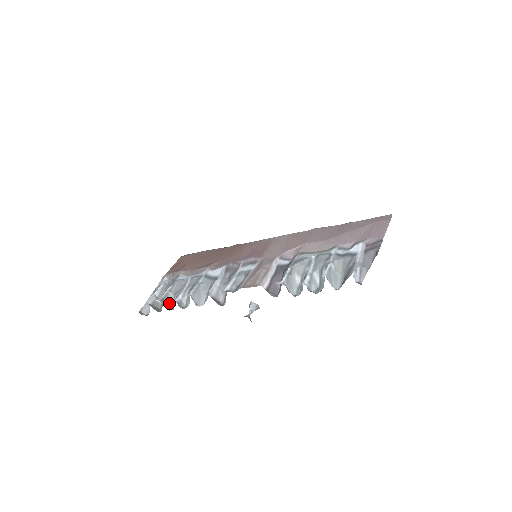
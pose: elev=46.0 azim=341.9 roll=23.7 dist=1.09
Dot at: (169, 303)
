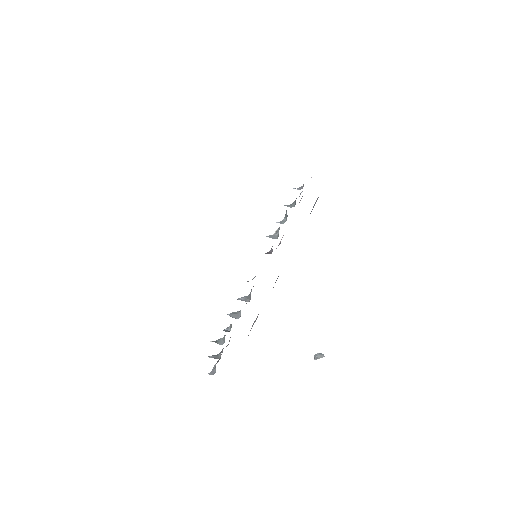
Dot at: (222, 343)
